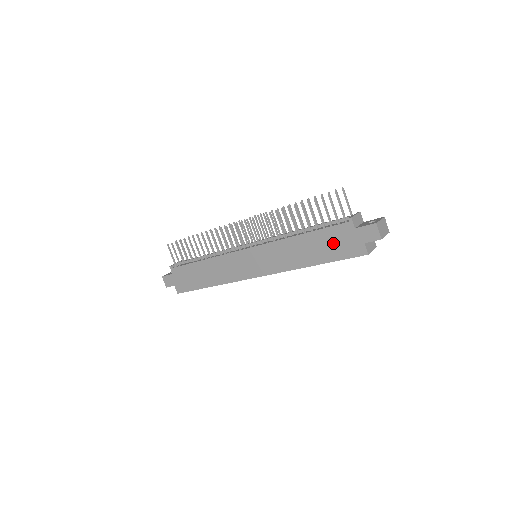
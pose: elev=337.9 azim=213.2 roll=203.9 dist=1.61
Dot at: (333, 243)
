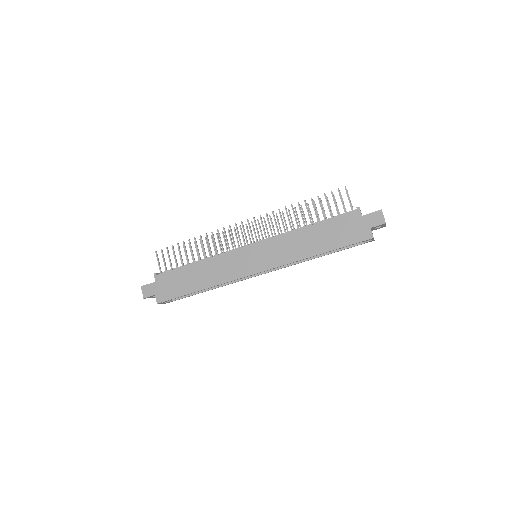
Dot at: (341, 231)
